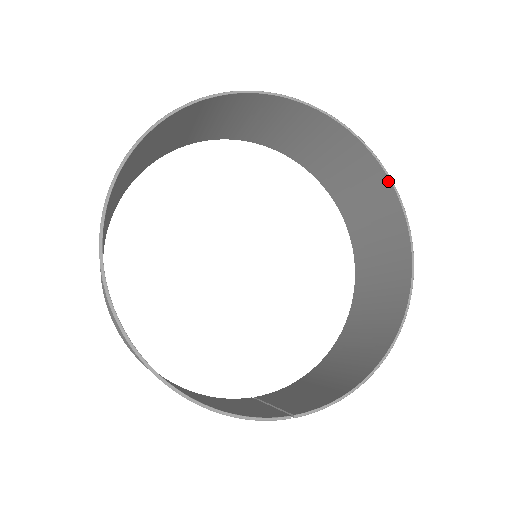
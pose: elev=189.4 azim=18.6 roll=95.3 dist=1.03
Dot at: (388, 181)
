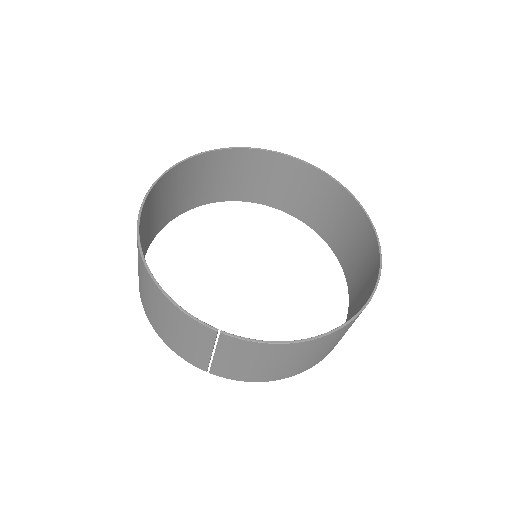
Dot at: (374, 235)
